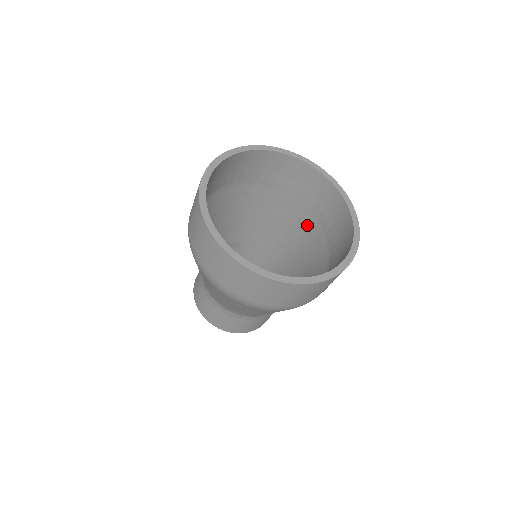
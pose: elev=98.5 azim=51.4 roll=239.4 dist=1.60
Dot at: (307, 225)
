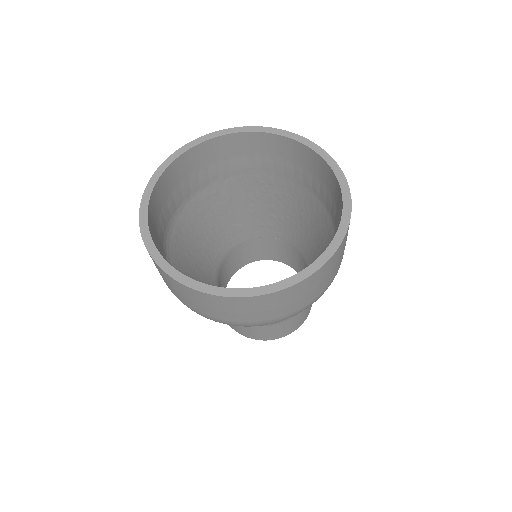
Dot at: (289, 192)
